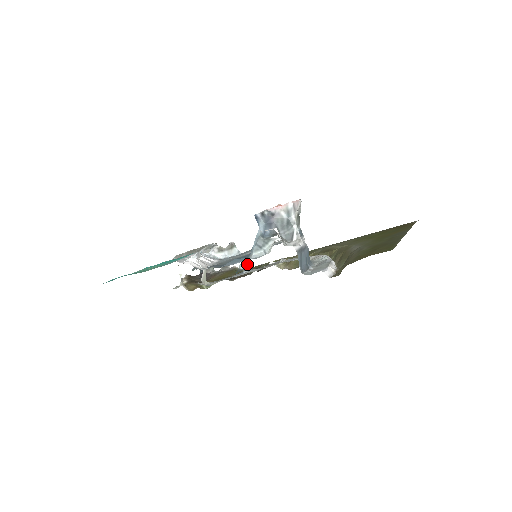
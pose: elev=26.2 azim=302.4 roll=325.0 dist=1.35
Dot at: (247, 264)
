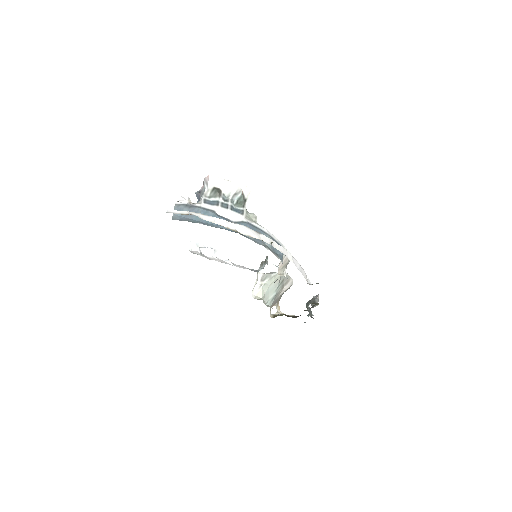
Dot at: occluded
